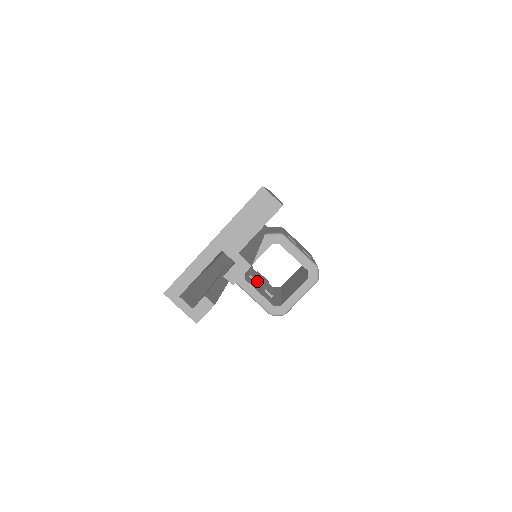
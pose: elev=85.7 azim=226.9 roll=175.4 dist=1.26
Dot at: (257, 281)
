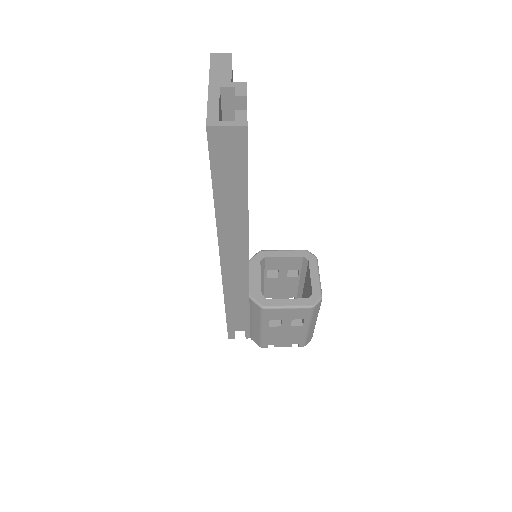
Dot at: occluded
